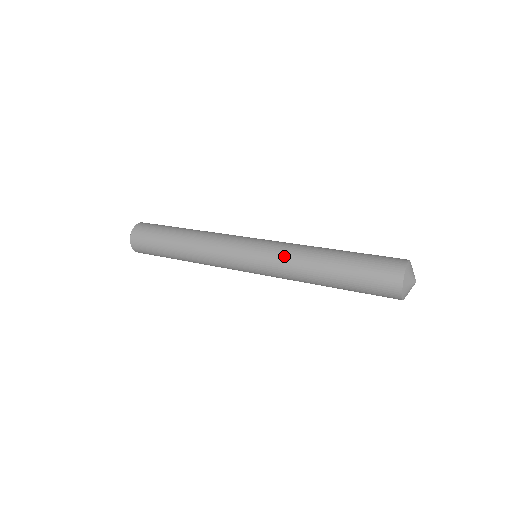
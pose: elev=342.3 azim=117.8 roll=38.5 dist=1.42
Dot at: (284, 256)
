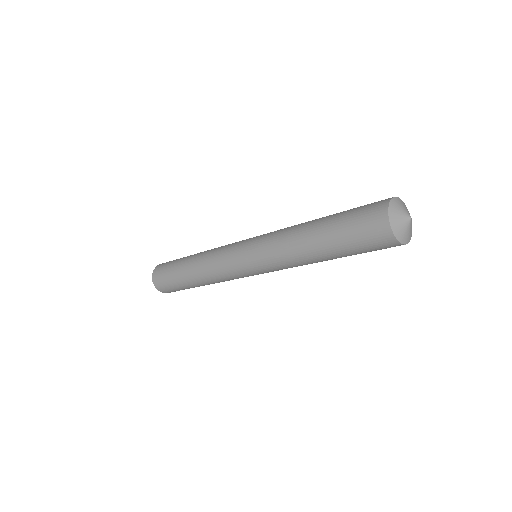
Dot at: (273, 240)
